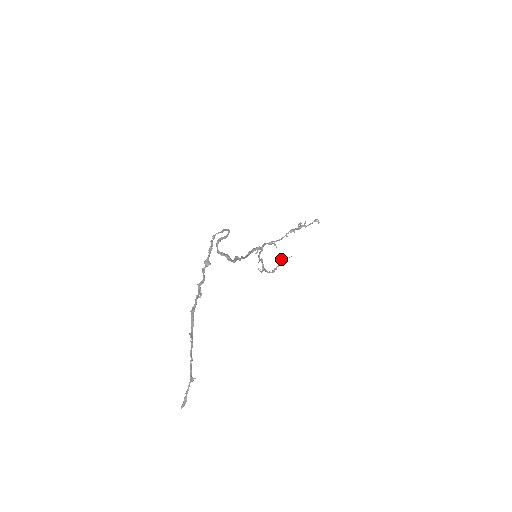
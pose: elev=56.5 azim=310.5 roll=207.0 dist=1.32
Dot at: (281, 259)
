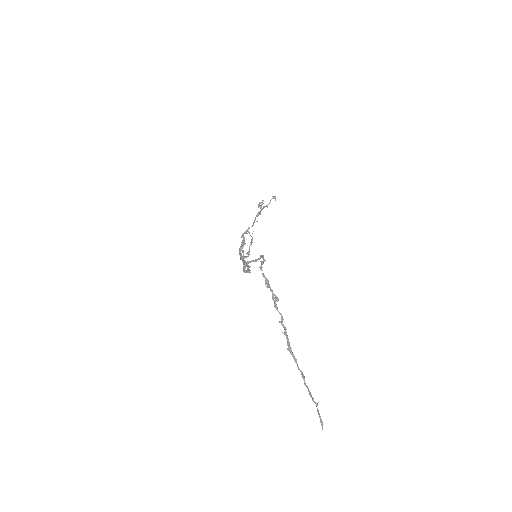
Dot at: (251, 241)
